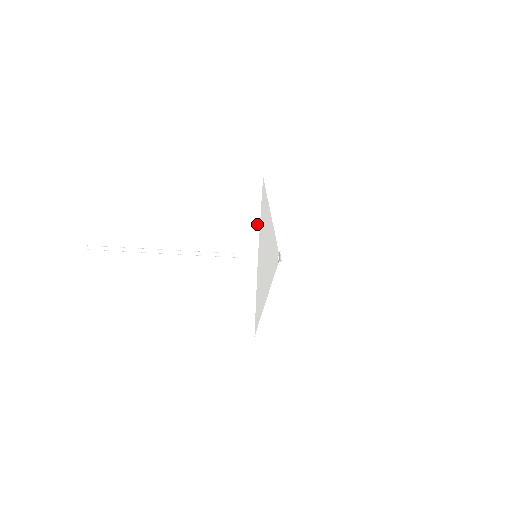
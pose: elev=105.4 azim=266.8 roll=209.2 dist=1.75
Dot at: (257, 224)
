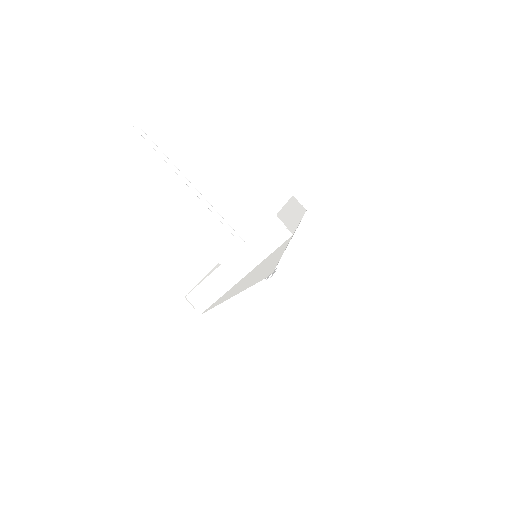
Dot at: (229, 286)
